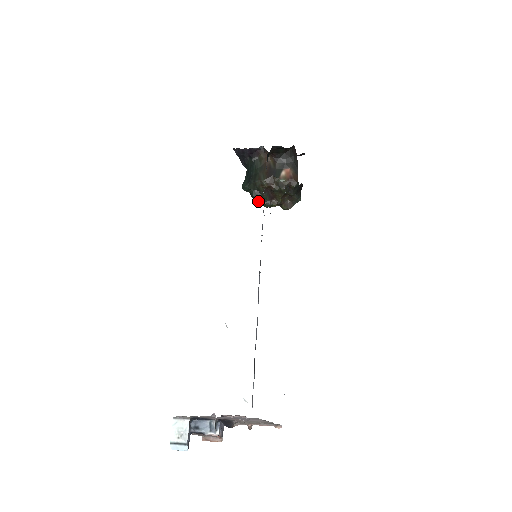
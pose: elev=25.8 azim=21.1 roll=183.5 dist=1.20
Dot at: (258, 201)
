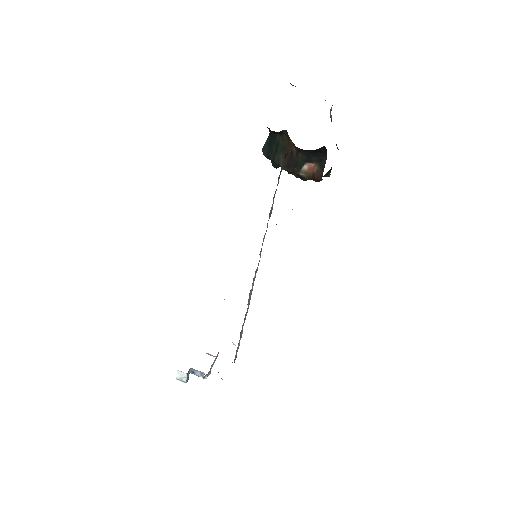
Dot at: occluded
